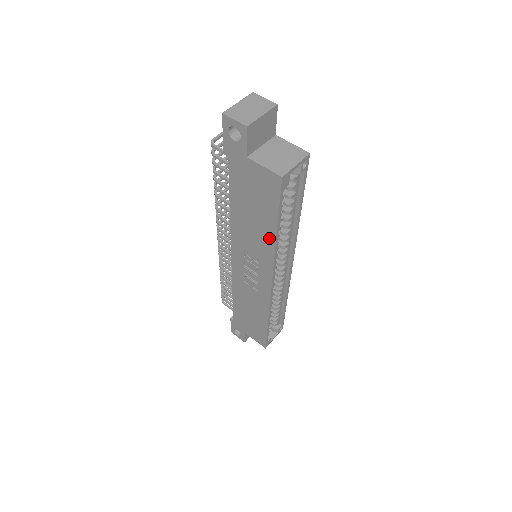
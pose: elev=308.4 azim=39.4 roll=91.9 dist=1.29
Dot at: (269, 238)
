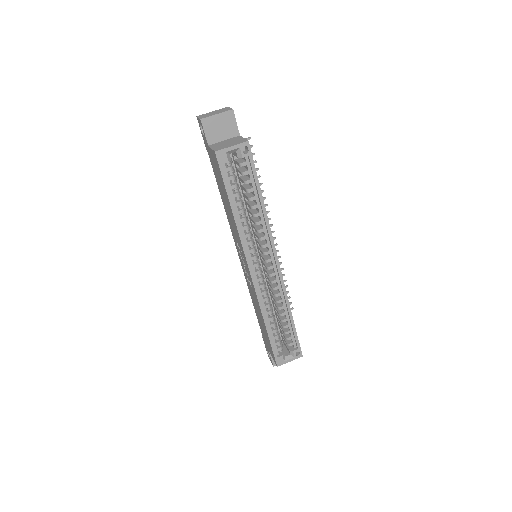
Dot at: (233, 218)
